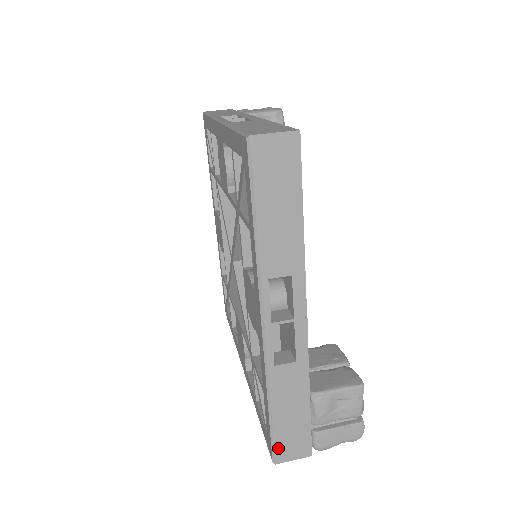
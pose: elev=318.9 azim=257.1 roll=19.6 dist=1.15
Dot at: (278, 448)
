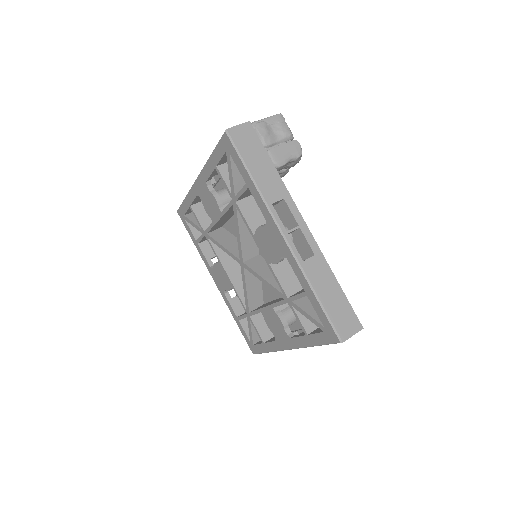
Dot at: occluded
